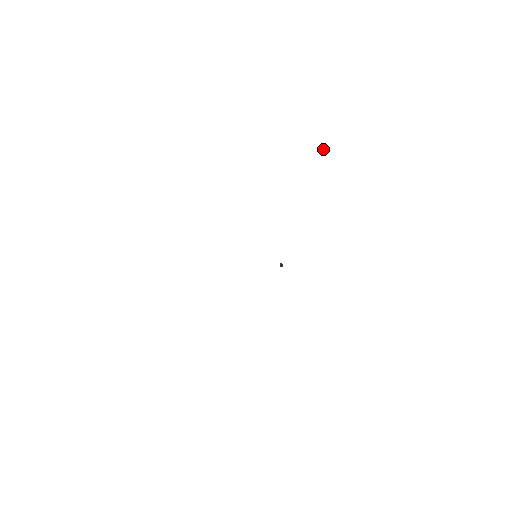
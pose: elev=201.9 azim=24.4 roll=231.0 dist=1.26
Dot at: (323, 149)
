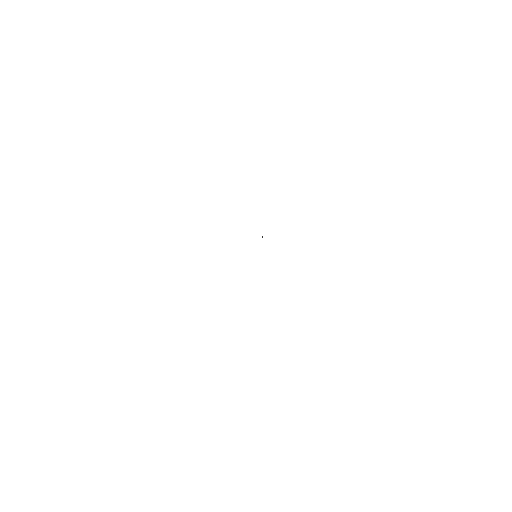
Dot at: occluded
